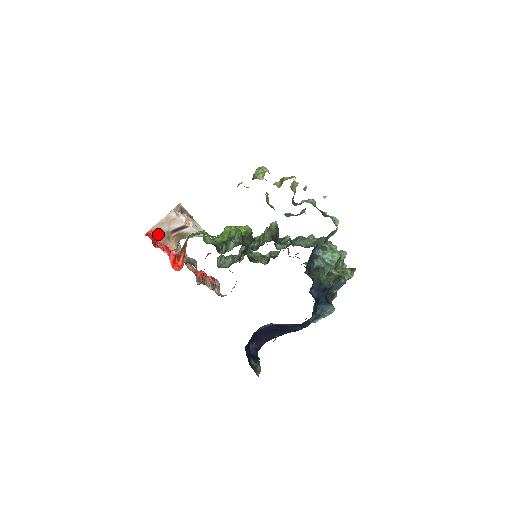
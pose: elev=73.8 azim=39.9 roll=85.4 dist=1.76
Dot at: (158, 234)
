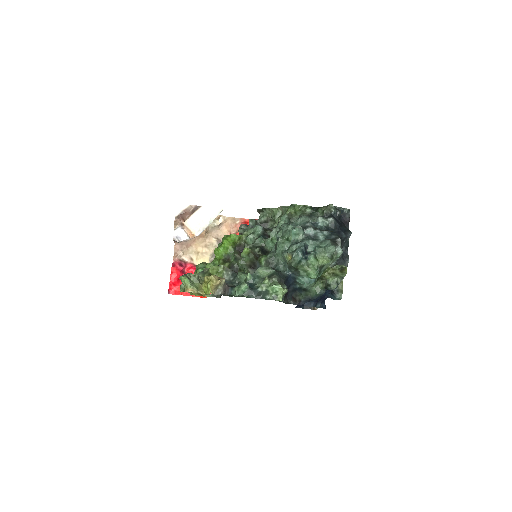
Dot at: (183, 243)
